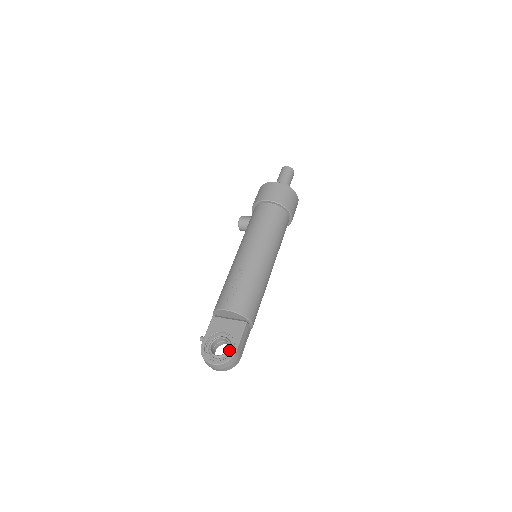
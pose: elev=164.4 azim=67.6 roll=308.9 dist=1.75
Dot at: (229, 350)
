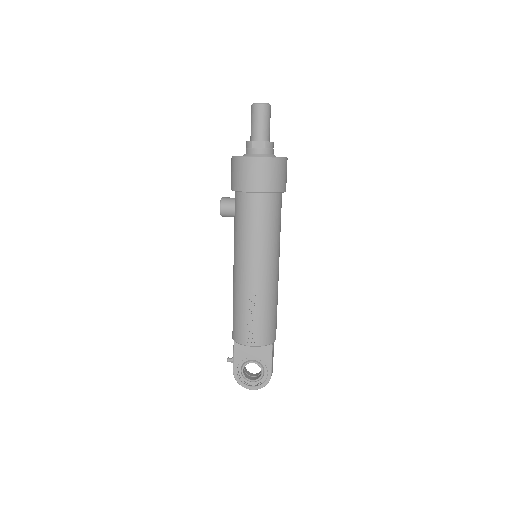
Dot at: (263, 374)
